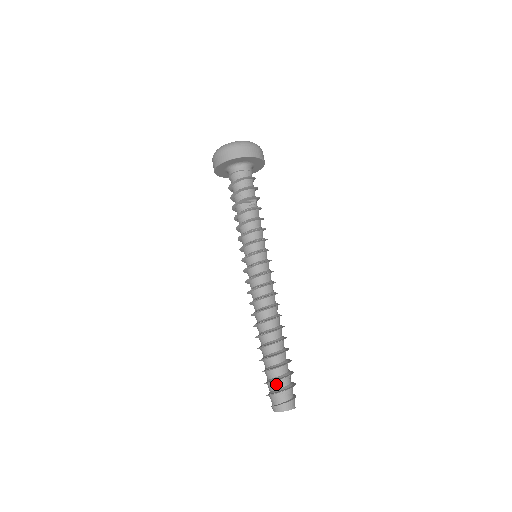
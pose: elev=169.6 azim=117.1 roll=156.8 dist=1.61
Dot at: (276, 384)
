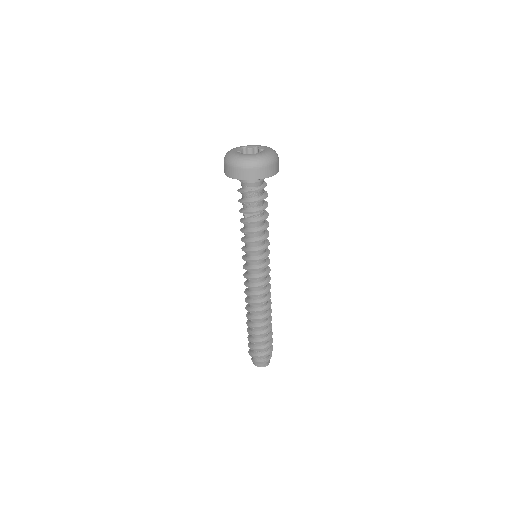
Dot at: (254, 351)
